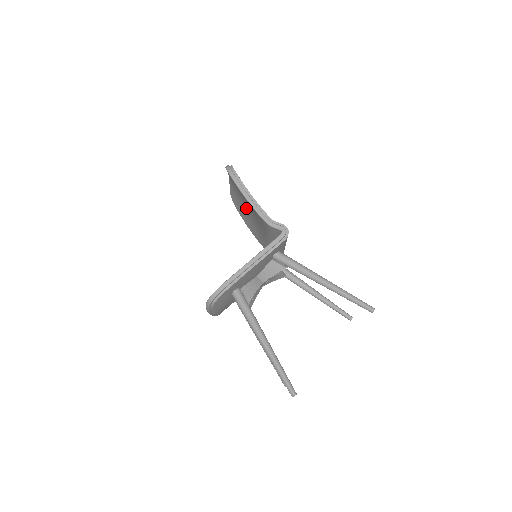
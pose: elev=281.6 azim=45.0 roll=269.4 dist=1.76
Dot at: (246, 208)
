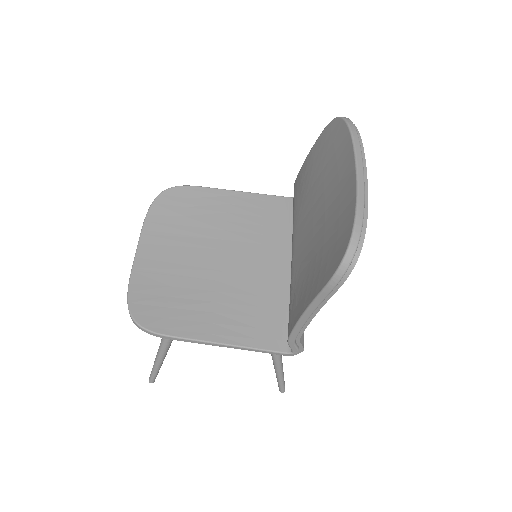
Dot at: (320, 205)
